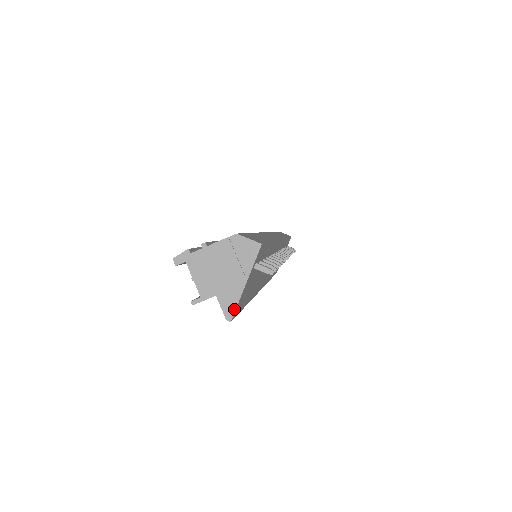
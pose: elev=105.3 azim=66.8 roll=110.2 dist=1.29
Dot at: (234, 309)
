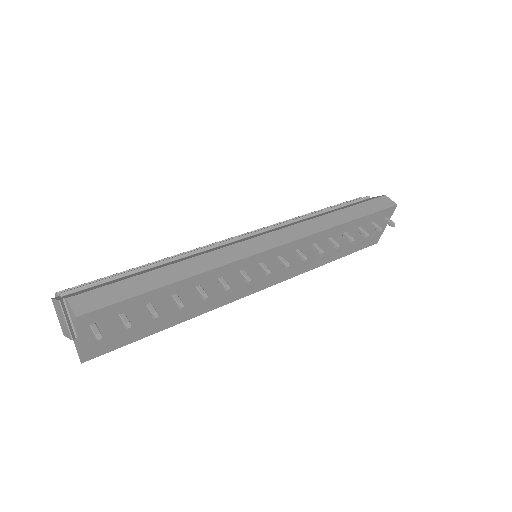
Dot at: (80, 355)
